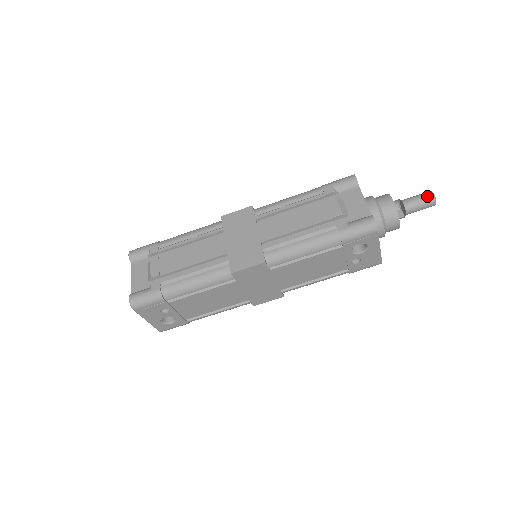
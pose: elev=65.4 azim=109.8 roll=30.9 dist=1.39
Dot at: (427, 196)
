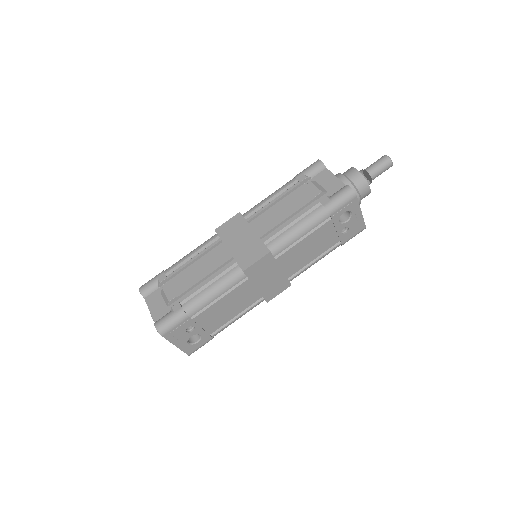
Dot at: (384, 159)
